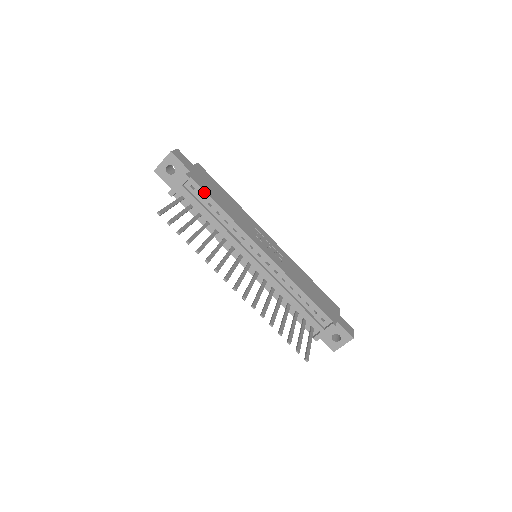
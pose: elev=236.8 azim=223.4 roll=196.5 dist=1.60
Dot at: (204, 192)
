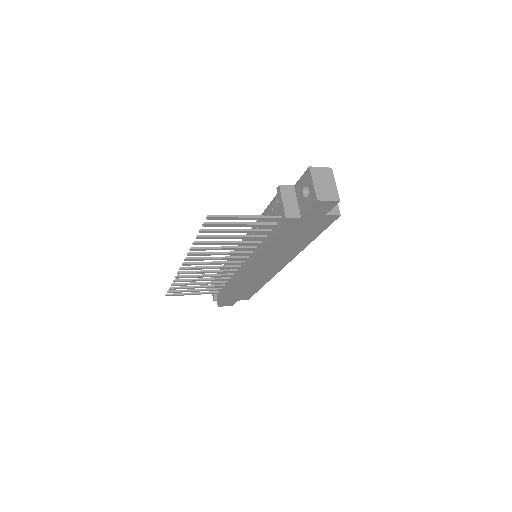
Dot at: occluded
